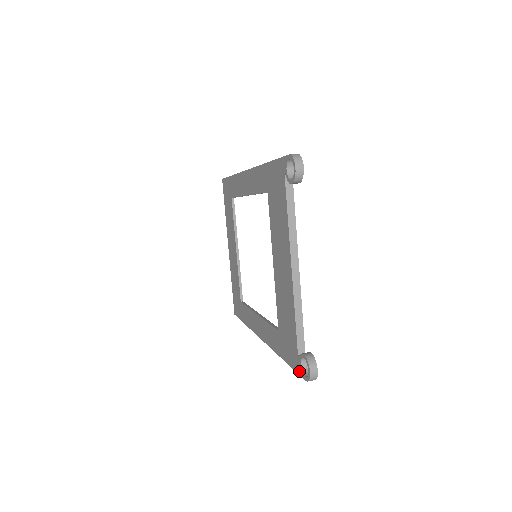
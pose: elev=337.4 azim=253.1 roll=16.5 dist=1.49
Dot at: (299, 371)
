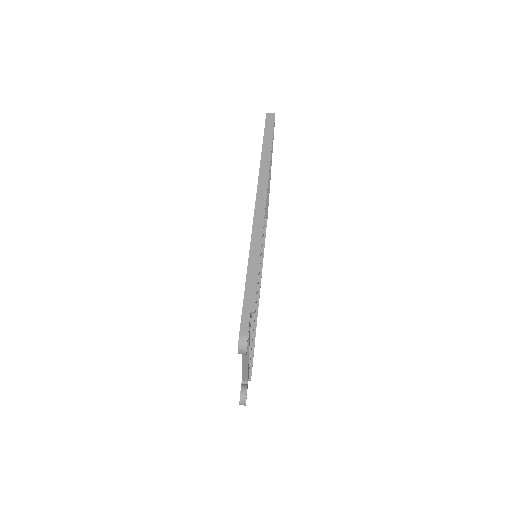
Dot at: occluded
